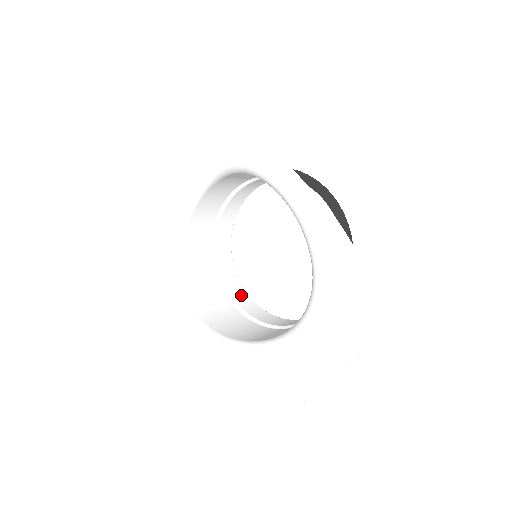
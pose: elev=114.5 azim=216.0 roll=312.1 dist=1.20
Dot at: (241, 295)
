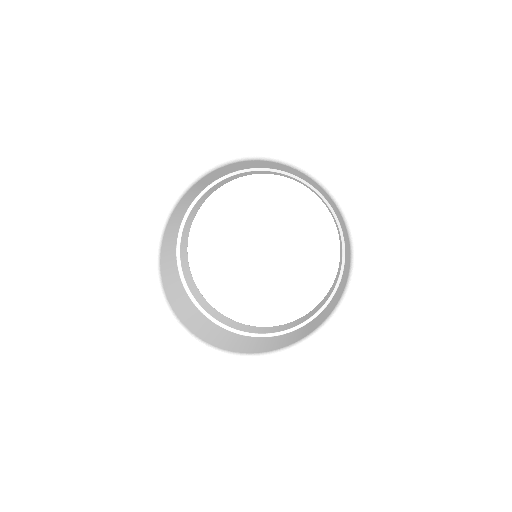
Dot at: (213, 312)
